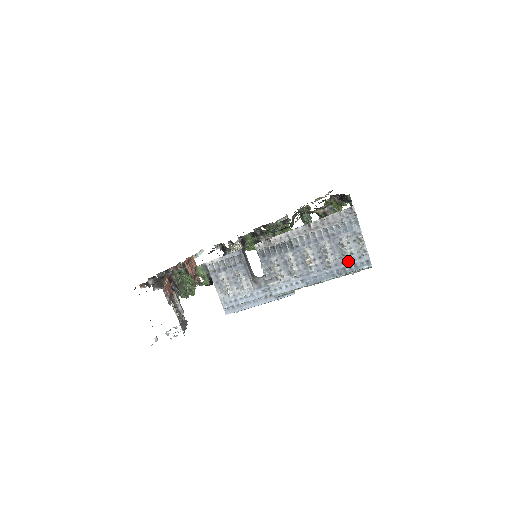
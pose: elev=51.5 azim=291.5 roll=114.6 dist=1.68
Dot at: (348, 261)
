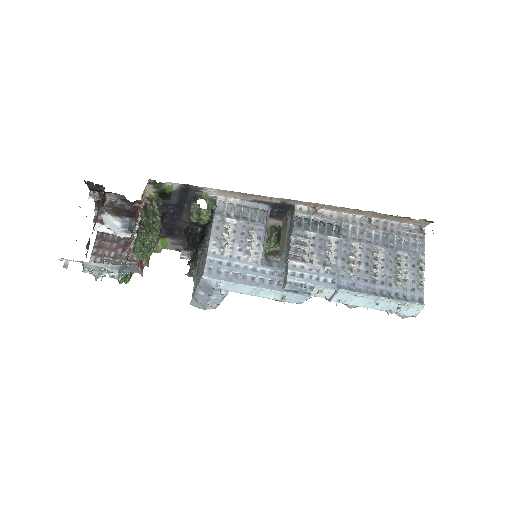
Dot at: (398, 286)
